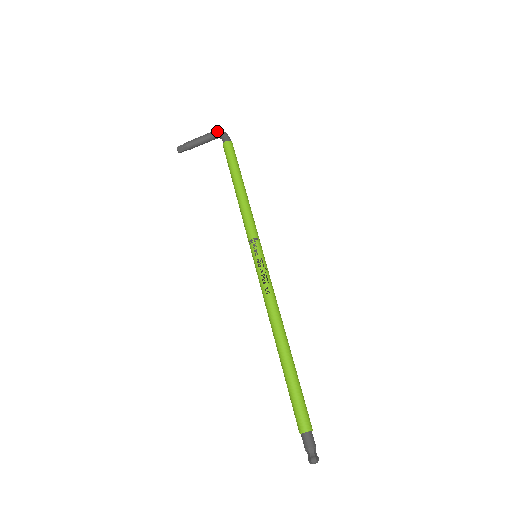
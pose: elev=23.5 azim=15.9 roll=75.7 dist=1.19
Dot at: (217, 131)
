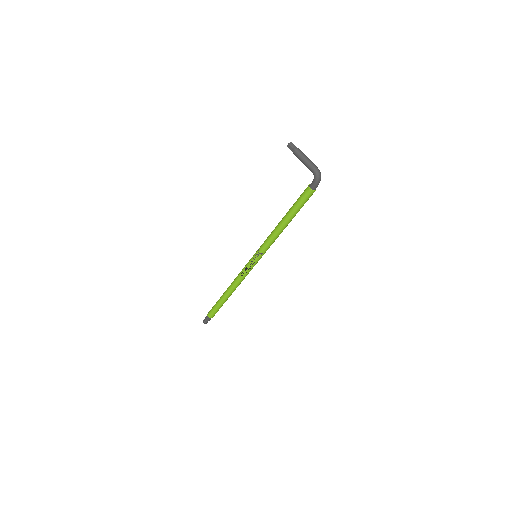
Dot at: (315, 173)
